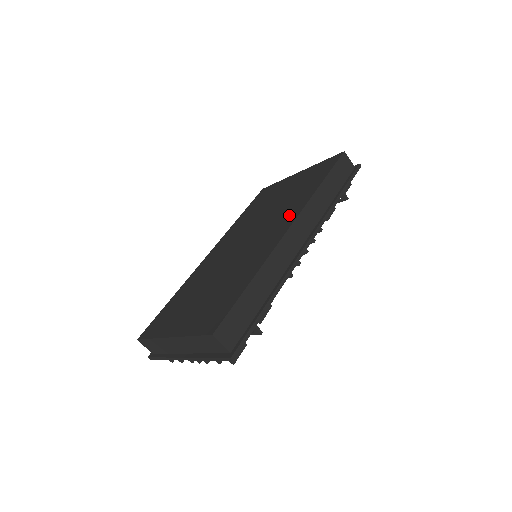
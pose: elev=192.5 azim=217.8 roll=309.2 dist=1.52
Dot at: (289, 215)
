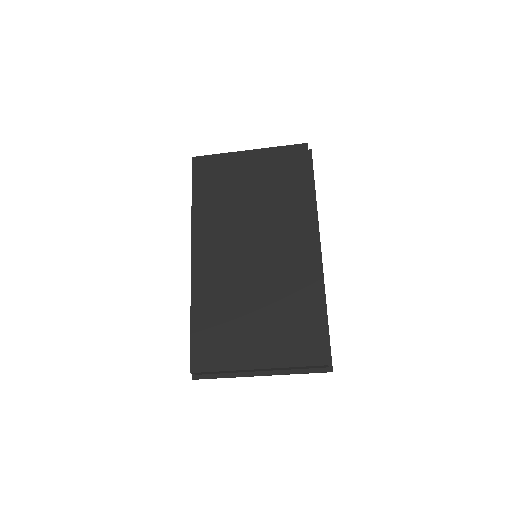
Dot at: (300, 225)
